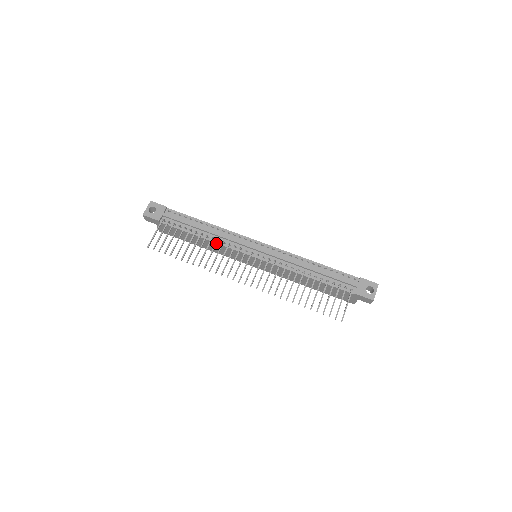
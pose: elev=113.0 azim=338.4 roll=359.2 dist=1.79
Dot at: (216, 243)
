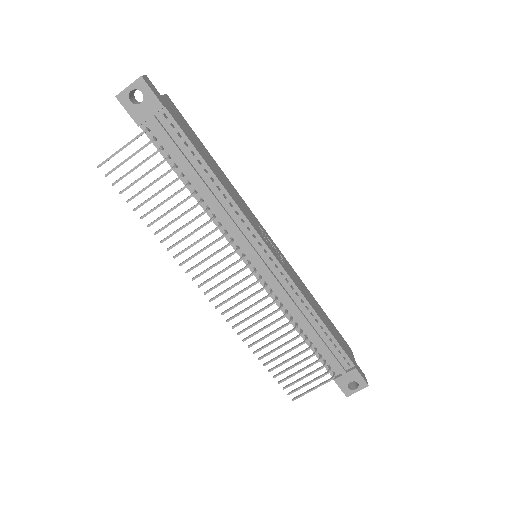
Dot at: (206, 224)
